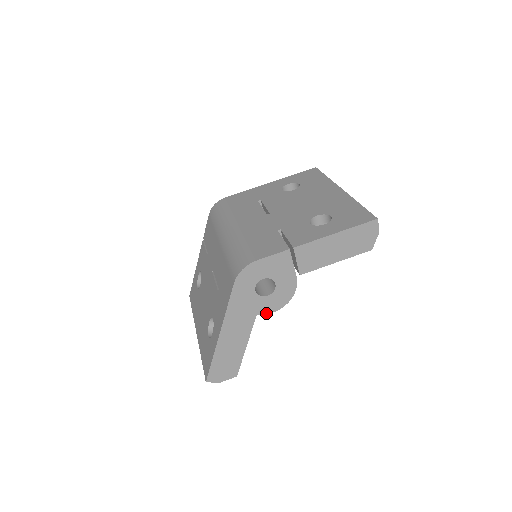
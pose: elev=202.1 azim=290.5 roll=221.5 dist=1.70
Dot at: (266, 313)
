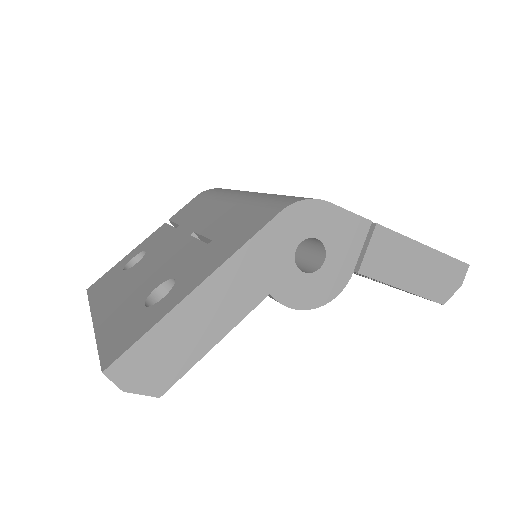
Dot at: (282, 302)
